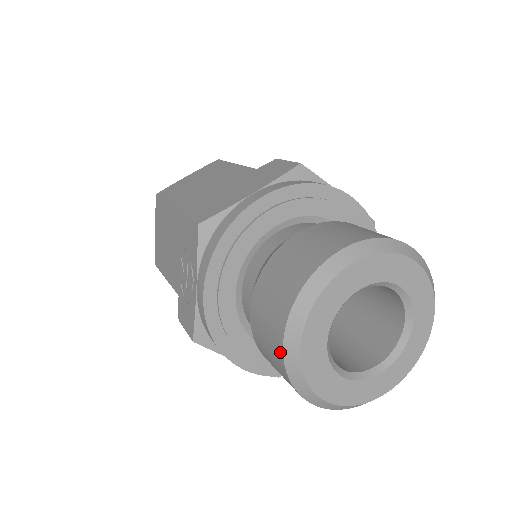
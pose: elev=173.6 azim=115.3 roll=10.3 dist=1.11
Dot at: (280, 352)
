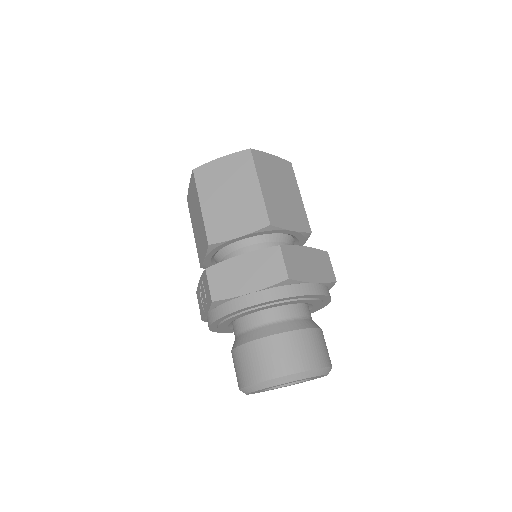
Dot at: occluded
